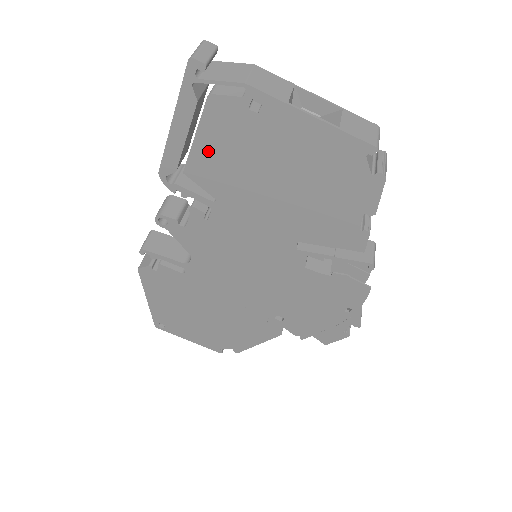
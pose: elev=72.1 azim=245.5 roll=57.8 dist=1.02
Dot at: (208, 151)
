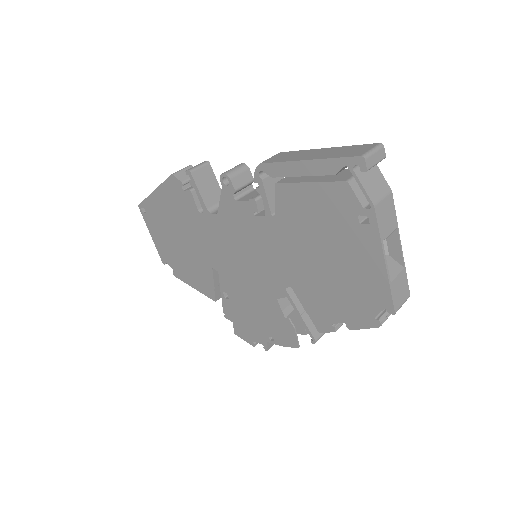
Dot at: (306, 197)
